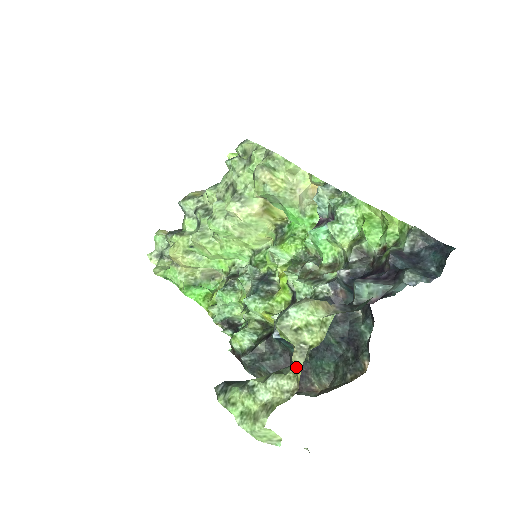
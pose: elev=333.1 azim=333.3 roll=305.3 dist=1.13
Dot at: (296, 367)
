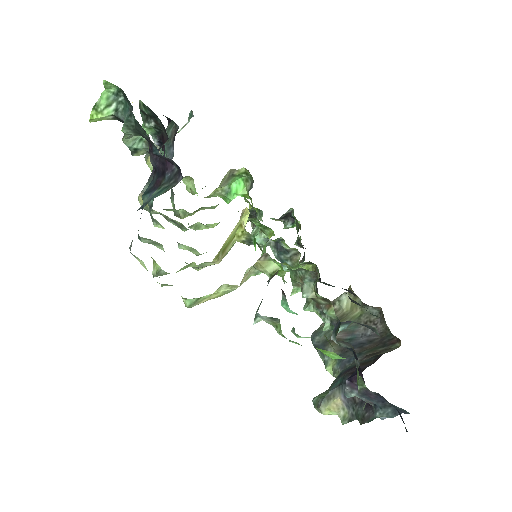
Dot at: occluded
